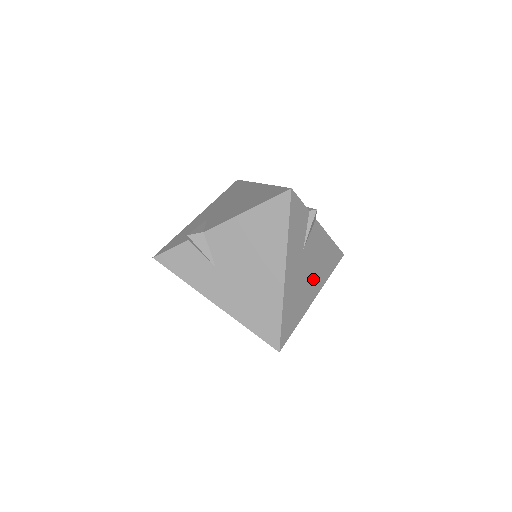
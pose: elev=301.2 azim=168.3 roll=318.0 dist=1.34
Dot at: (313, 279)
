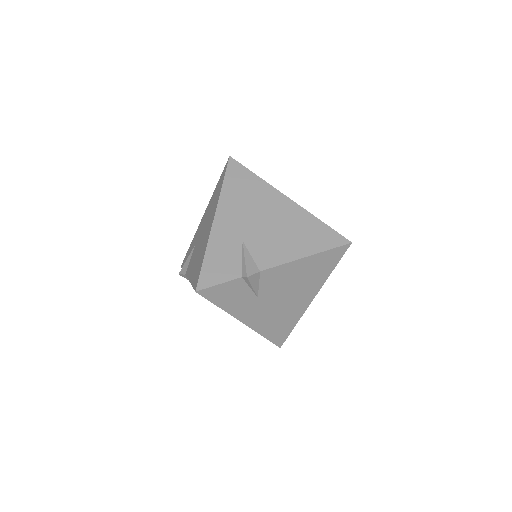
Dot at: (297, 295)
